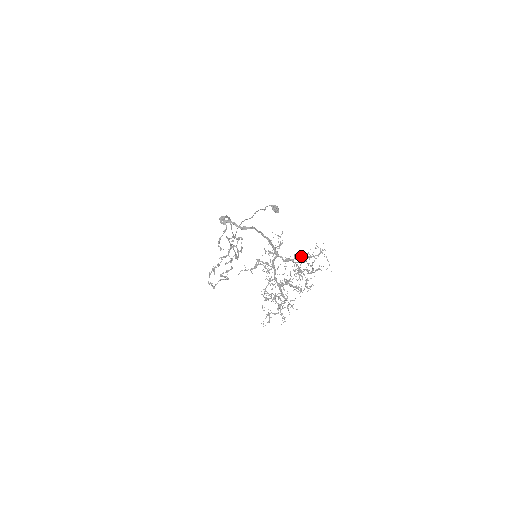
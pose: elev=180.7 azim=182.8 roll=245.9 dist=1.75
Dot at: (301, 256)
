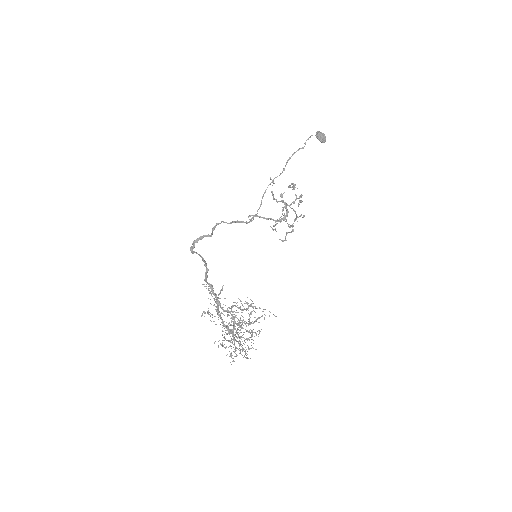
Dot at: occluded
